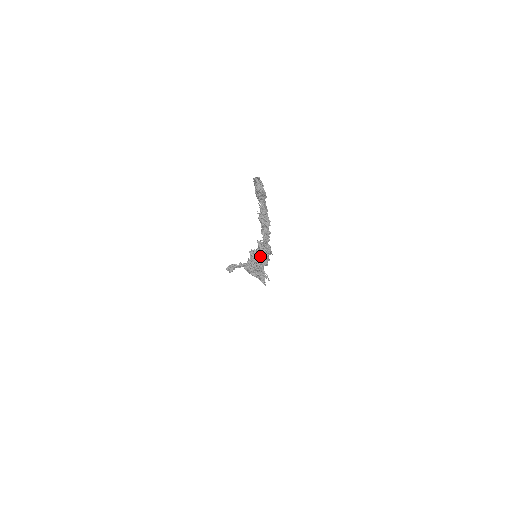
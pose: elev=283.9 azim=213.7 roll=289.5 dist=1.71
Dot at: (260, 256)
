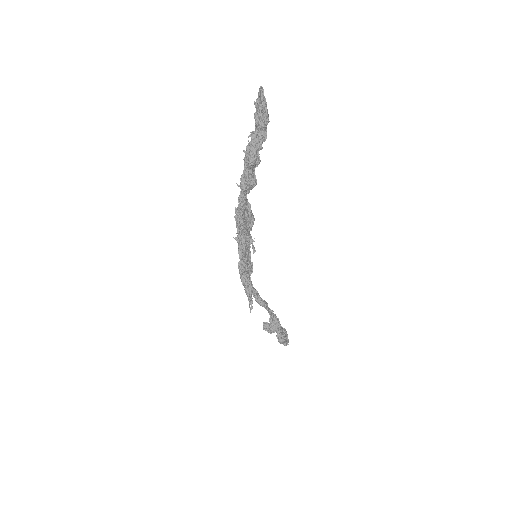
Dot at: occluded
